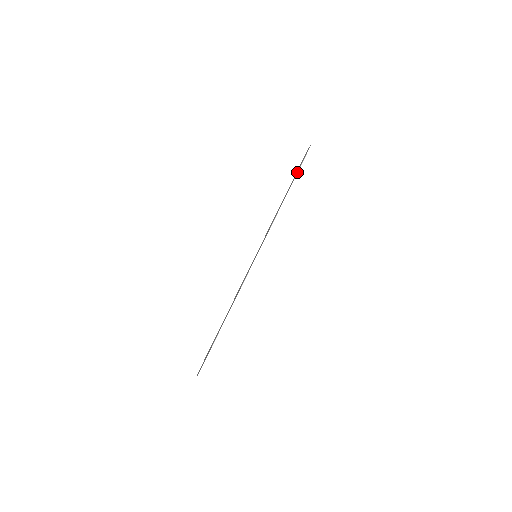
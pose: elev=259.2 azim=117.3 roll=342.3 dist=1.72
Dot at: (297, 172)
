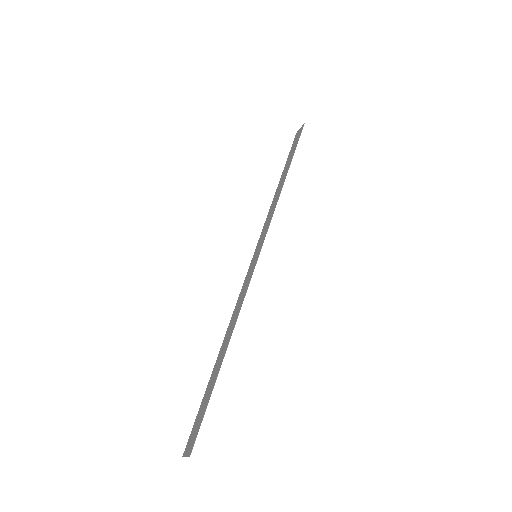
Dot at: (294, 152)
